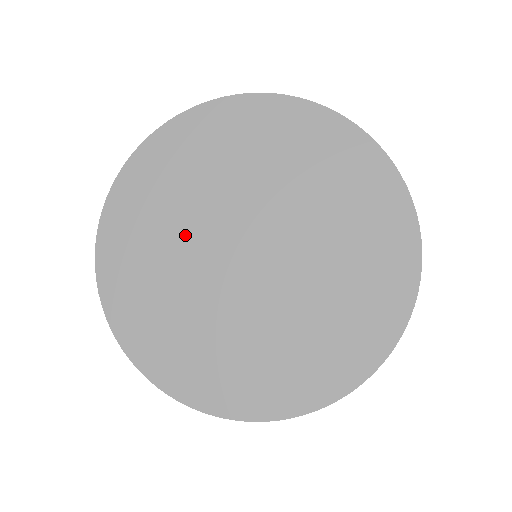
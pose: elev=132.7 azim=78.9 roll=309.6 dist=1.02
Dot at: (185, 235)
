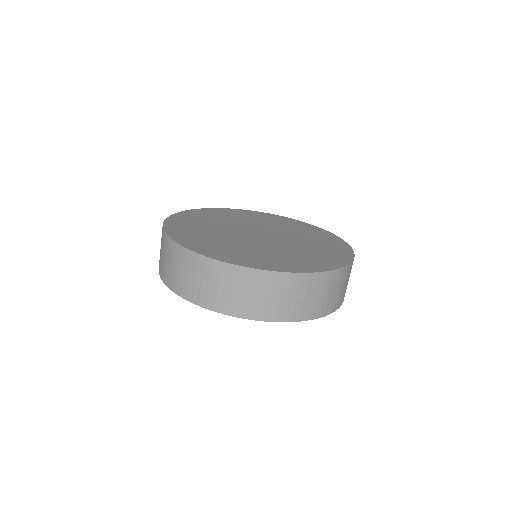
Dot at: (227, 238)
